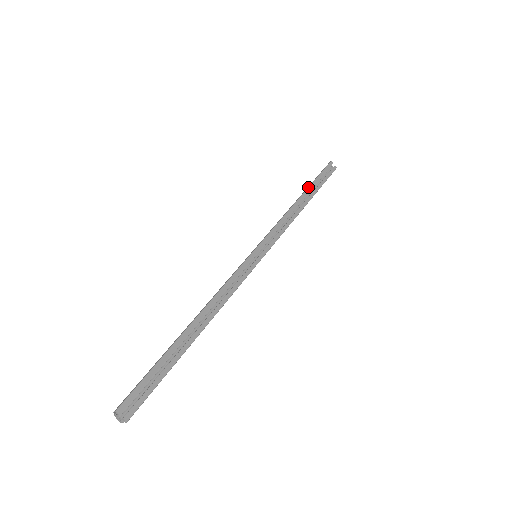
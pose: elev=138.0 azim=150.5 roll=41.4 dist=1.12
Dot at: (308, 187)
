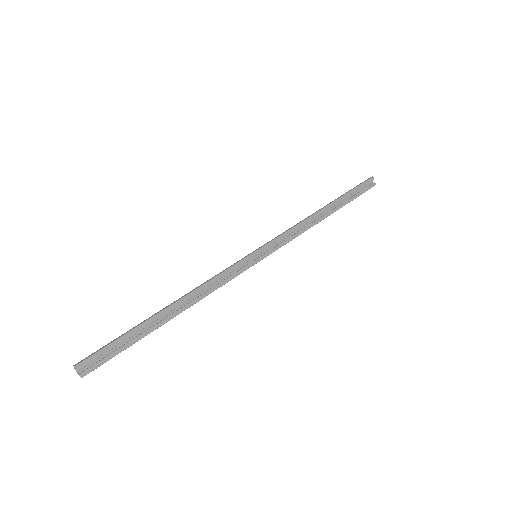
Dot at: (337, 199)
